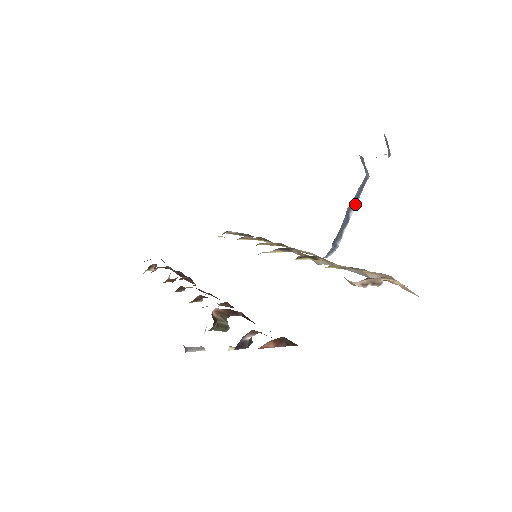
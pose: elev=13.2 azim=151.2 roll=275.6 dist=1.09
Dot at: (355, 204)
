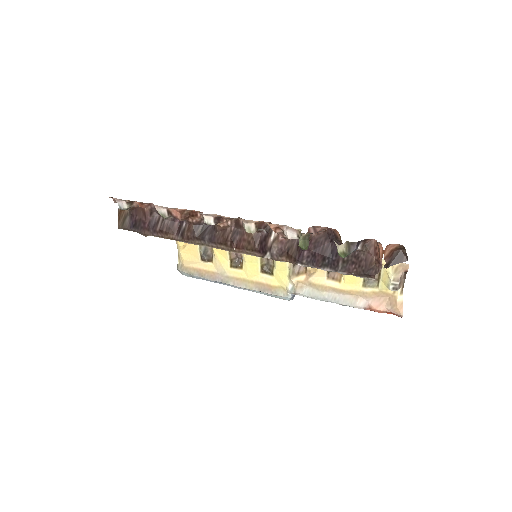
Dot at: occluded
